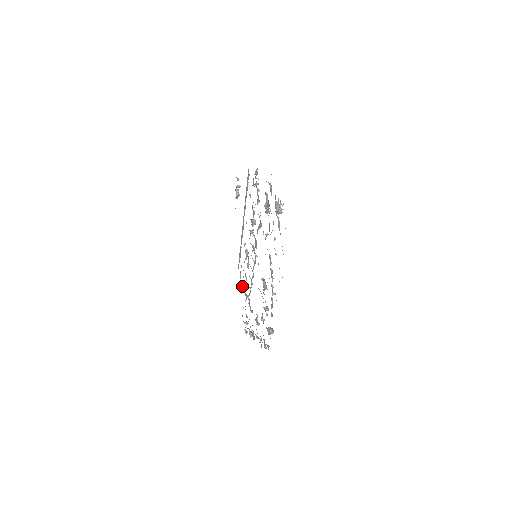
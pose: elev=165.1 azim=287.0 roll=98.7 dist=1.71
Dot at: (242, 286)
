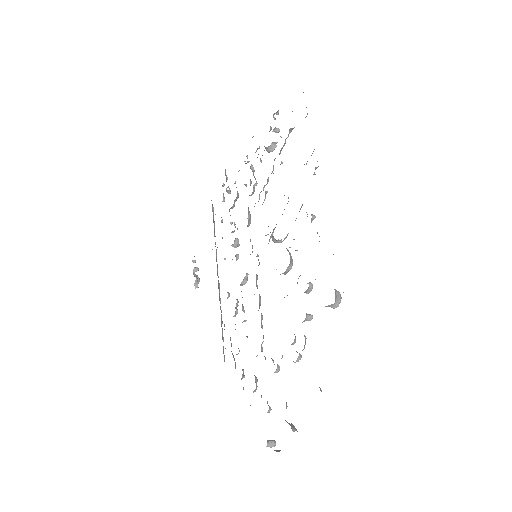
Dot at: occluded
